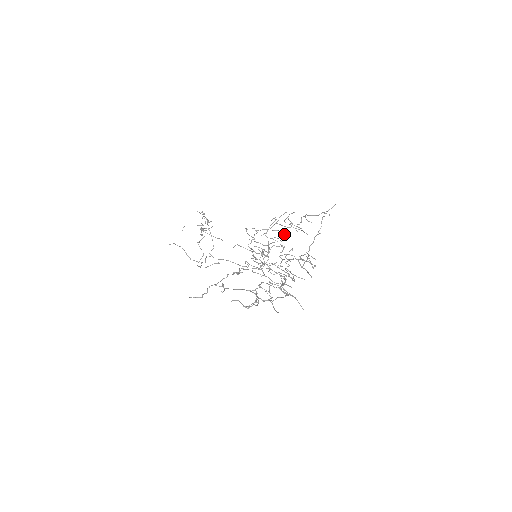
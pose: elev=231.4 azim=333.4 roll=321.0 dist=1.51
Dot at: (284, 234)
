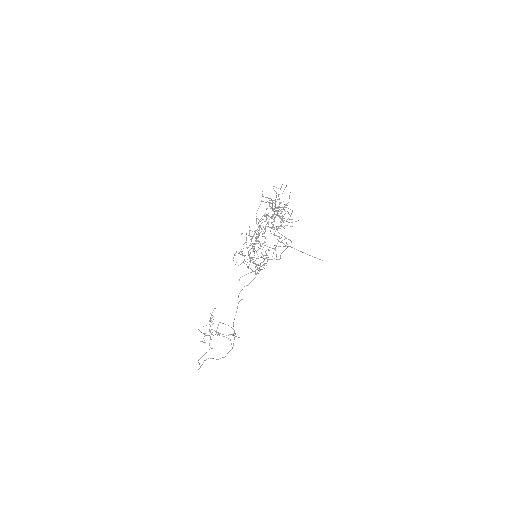
Dot at: occluded
